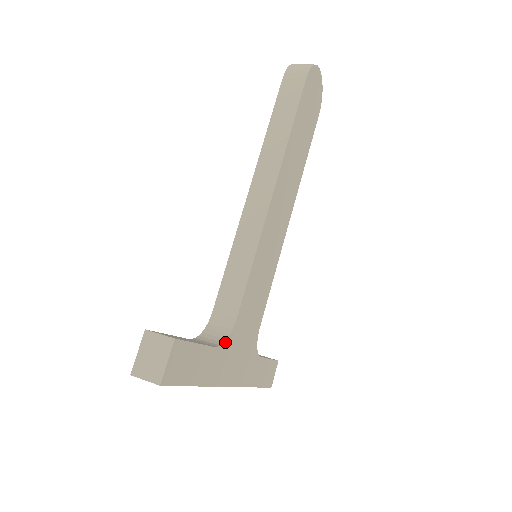
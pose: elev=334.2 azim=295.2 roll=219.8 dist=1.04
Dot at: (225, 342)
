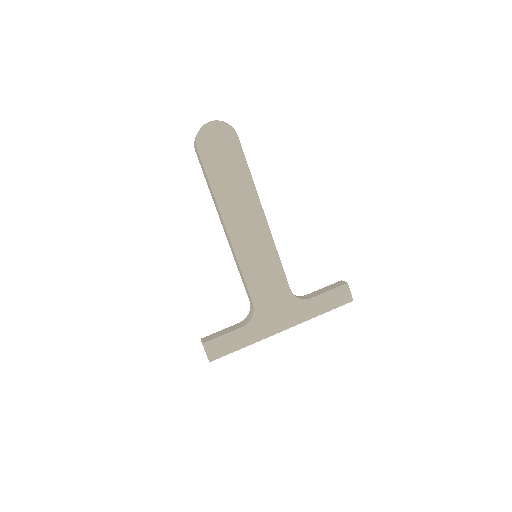
Dot at: (252, 319)
